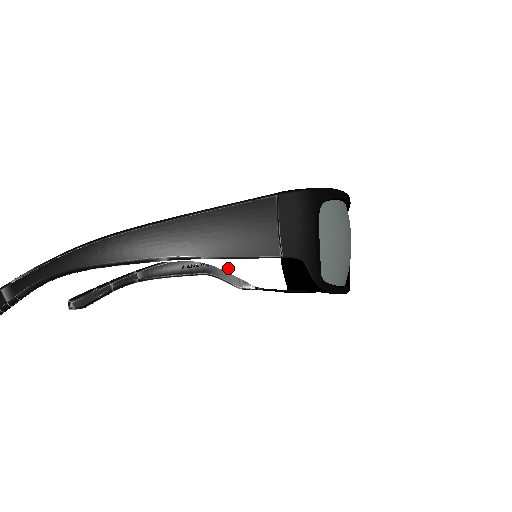
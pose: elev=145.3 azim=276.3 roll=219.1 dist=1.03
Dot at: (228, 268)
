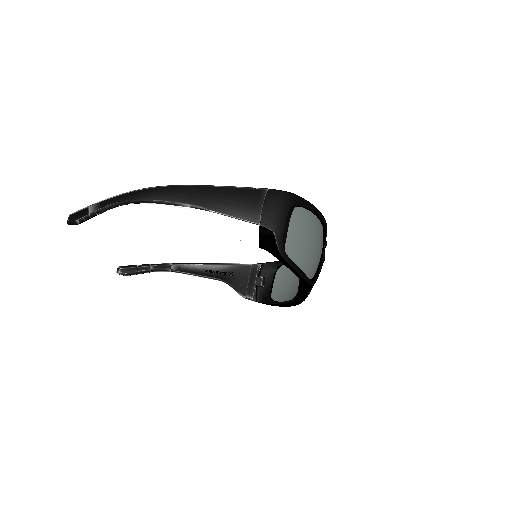
Dot at: (225, 222)
